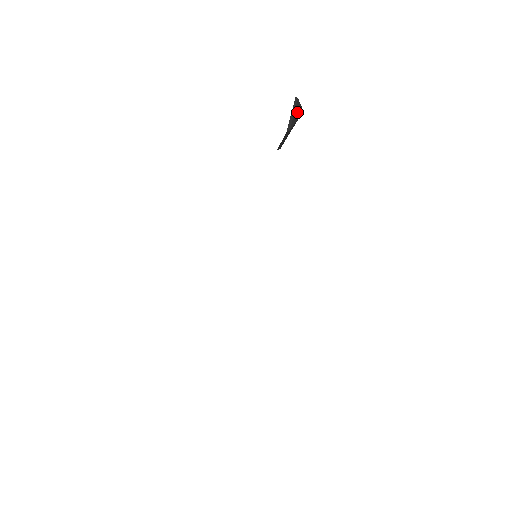
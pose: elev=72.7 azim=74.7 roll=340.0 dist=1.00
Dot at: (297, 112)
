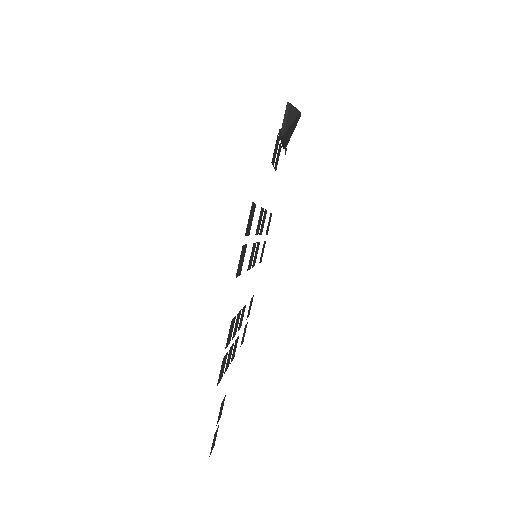
Dot at: (291, 116)
